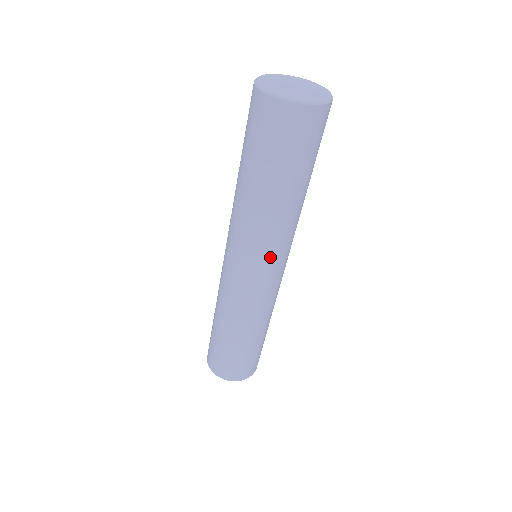
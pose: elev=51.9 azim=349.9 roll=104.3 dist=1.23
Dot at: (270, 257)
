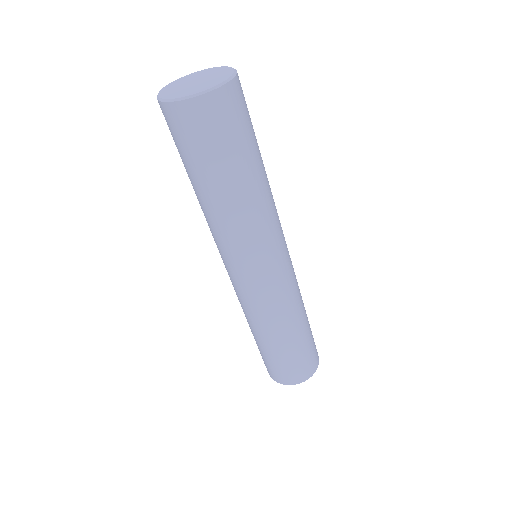
Dot at: (273, 245)
